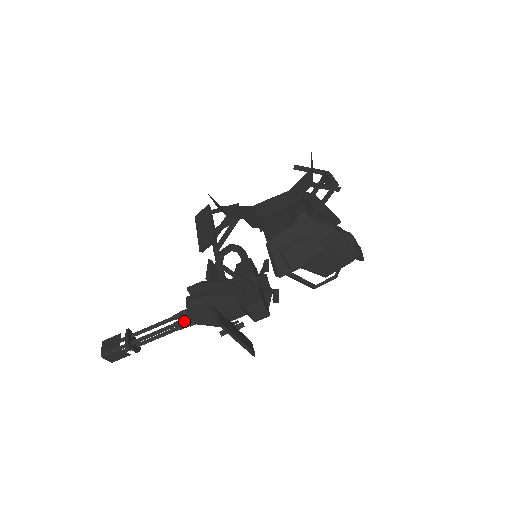
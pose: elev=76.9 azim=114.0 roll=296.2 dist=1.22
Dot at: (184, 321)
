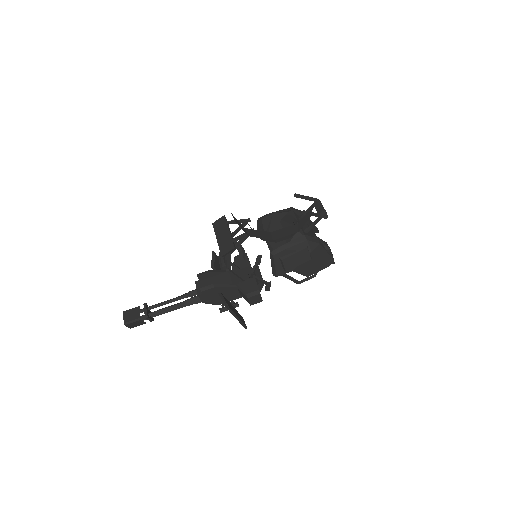
Dot at: (194, 300)
